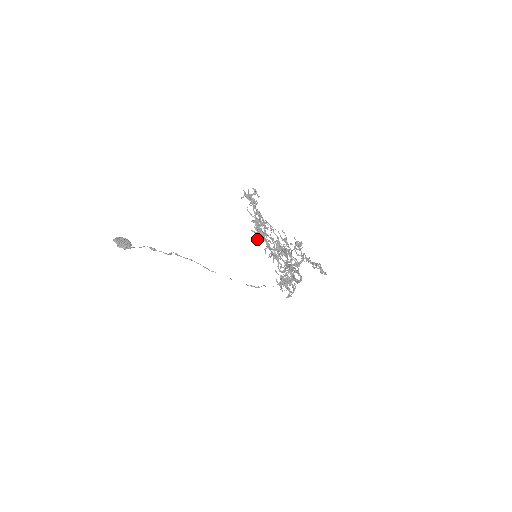
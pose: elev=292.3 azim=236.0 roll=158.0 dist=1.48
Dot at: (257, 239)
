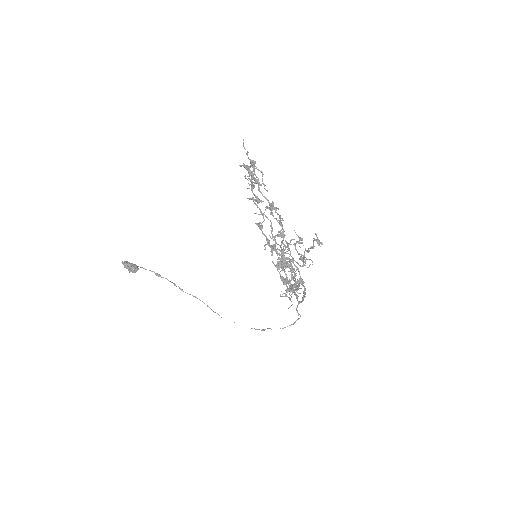
Dot at: (254, 213)
